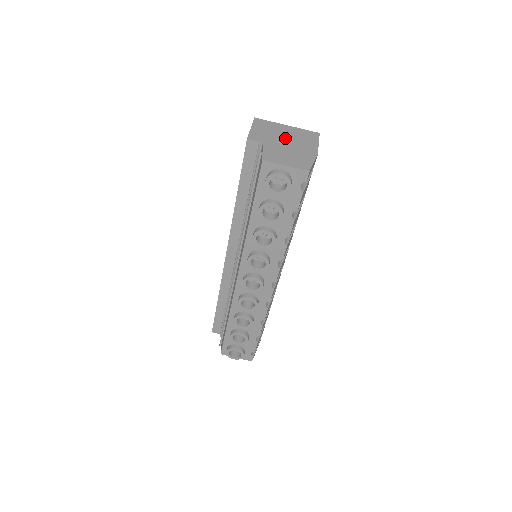
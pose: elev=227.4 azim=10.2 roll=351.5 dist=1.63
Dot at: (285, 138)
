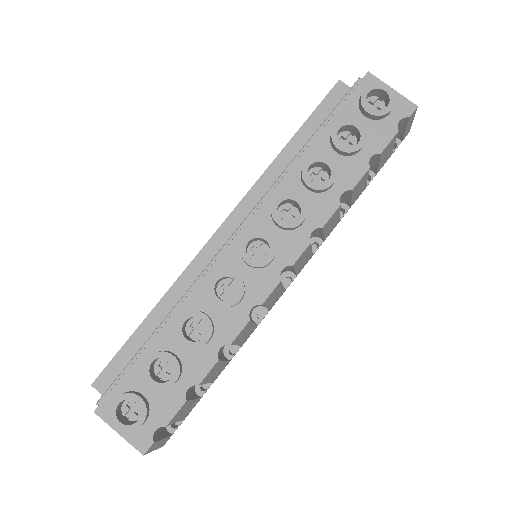
Dot at: occluded
